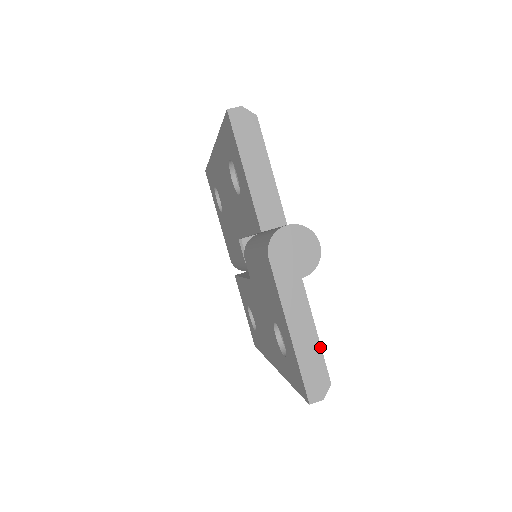
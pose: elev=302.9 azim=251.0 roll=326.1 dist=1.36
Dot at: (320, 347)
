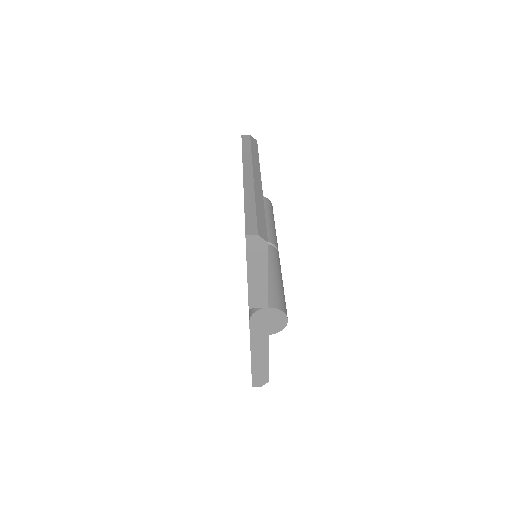
Dot at: (268, 366)
